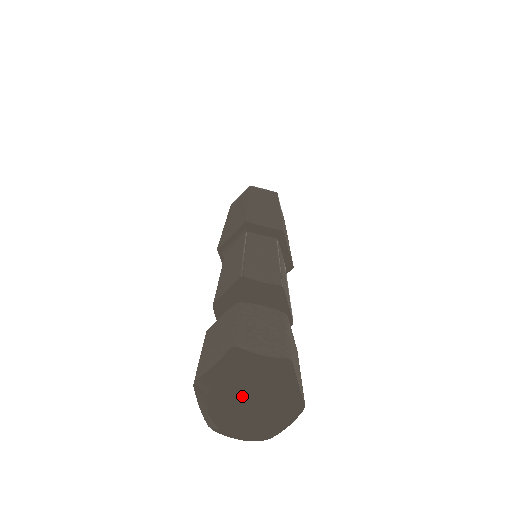
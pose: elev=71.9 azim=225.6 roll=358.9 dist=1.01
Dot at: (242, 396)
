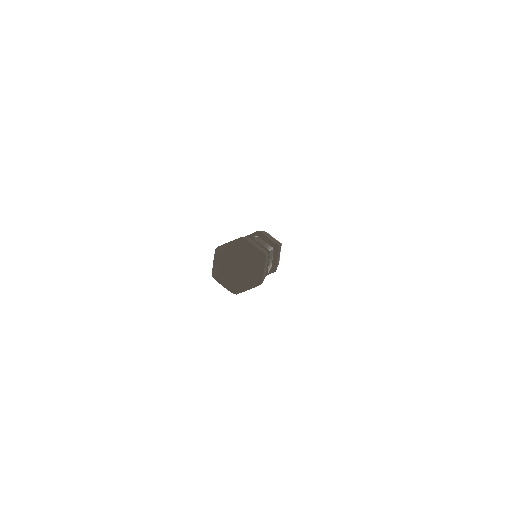
Dot at: (237, 260)
